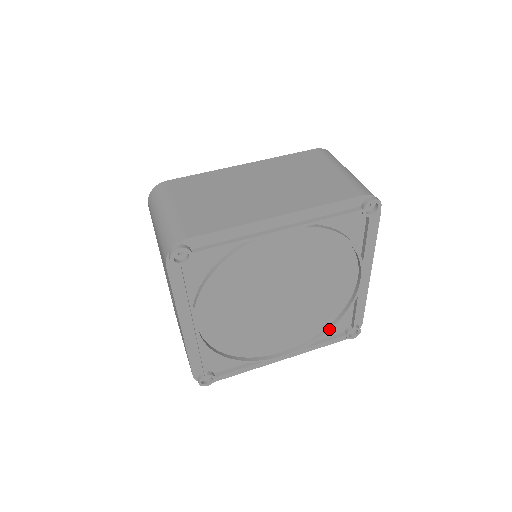
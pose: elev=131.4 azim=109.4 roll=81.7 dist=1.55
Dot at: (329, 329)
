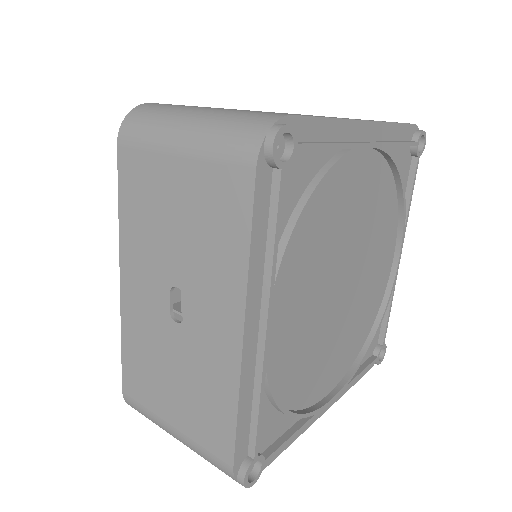
Dot at: (369, 345)
